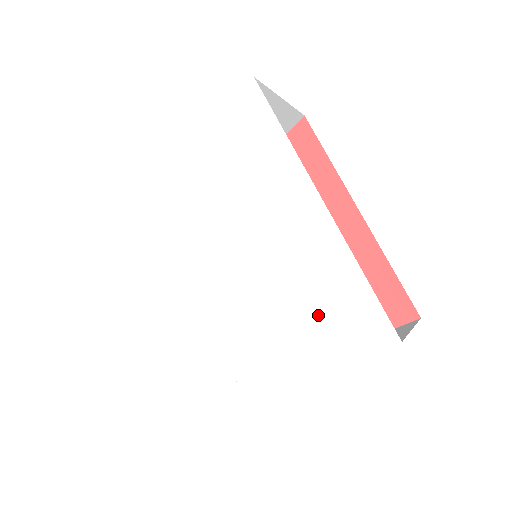
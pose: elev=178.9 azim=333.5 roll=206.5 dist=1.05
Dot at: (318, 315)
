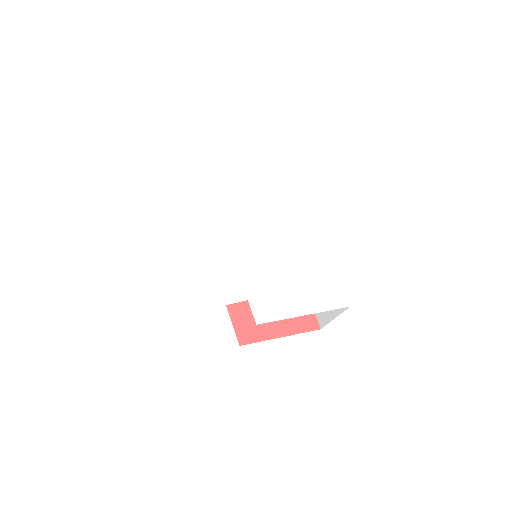
Dot at: (310, 285)
